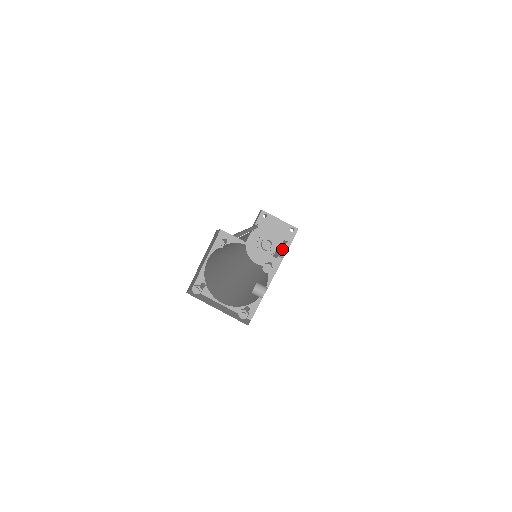
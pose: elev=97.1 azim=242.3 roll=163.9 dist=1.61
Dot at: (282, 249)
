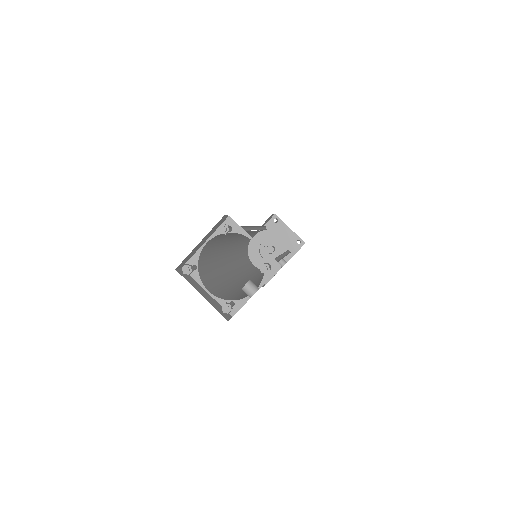
Dot at: occluded
